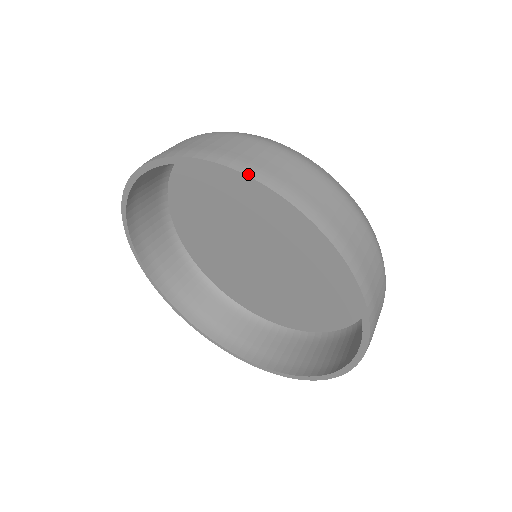
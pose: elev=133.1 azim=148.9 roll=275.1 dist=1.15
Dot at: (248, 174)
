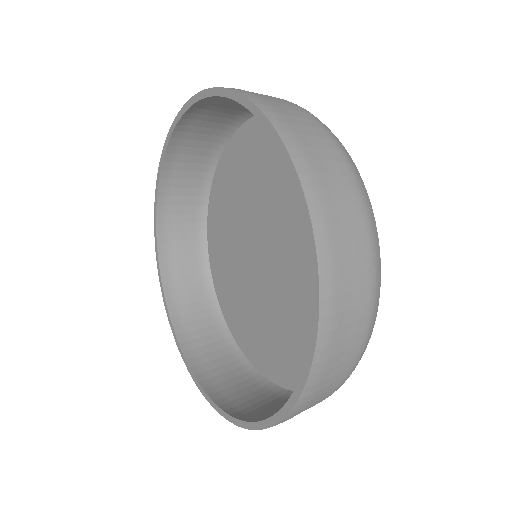
Dot at: (308, 200)
